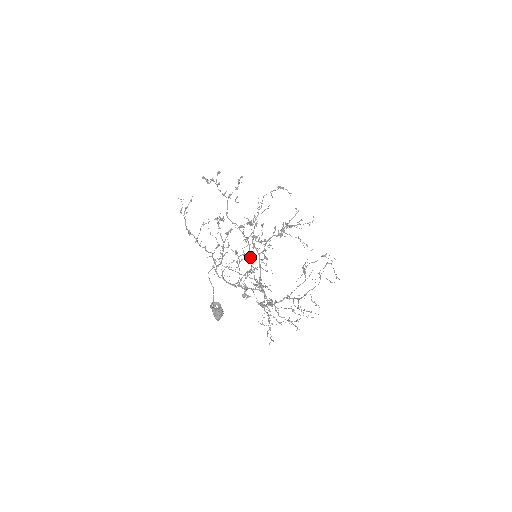
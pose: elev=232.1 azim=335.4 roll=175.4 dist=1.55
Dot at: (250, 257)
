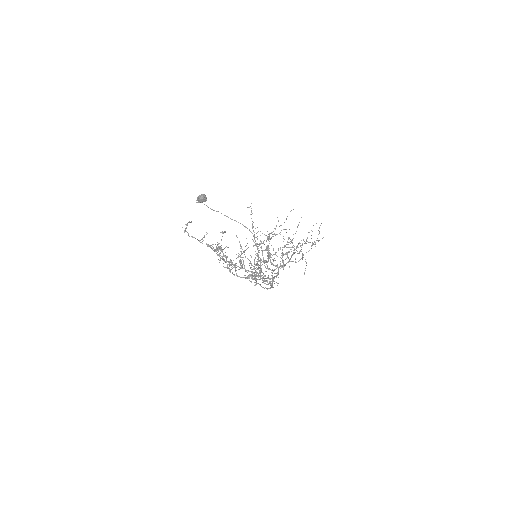
Dot at: (262, 287)
